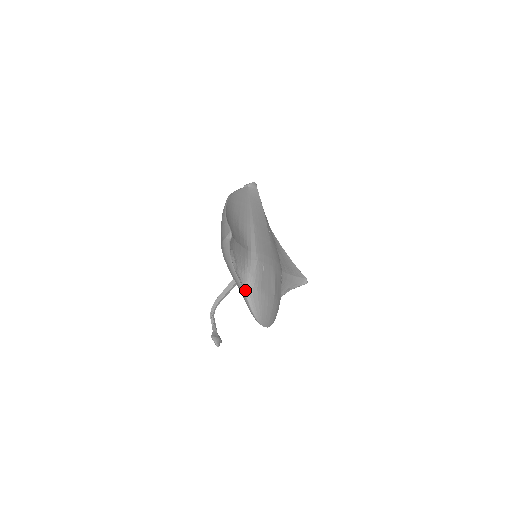
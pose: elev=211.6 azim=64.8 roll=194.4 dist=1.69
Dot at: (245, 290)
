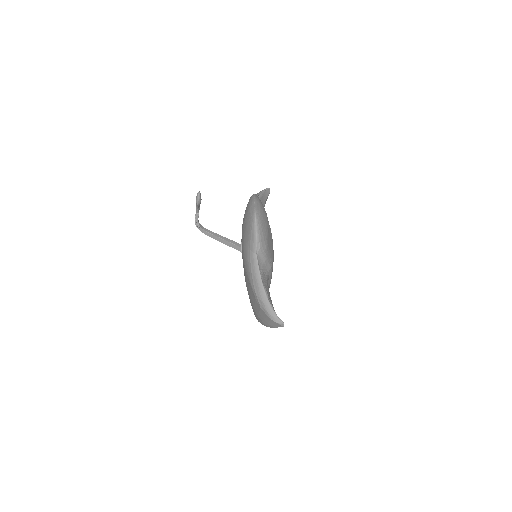
Dot at: occluded
